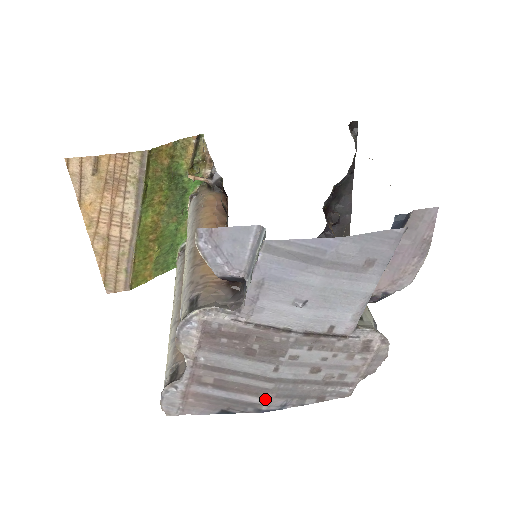
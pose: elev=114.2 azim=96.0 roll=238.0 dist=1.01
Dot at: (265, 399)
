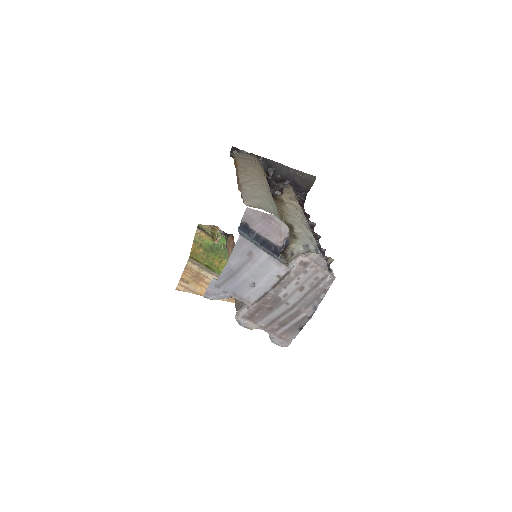
Dot at: (304, 313)
